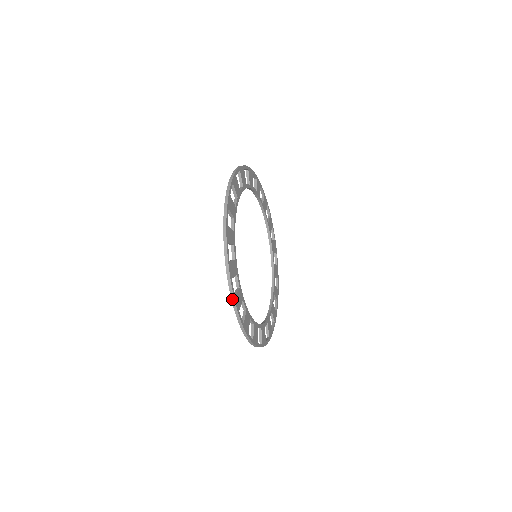
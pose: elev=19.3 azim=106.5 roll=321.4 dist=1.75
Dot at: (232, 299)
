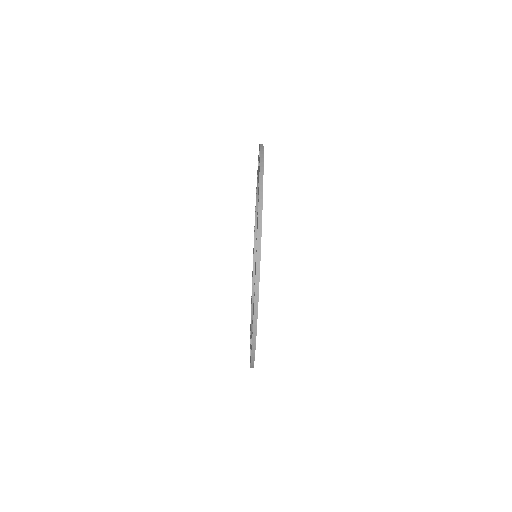
Dot at: (257, 257)
